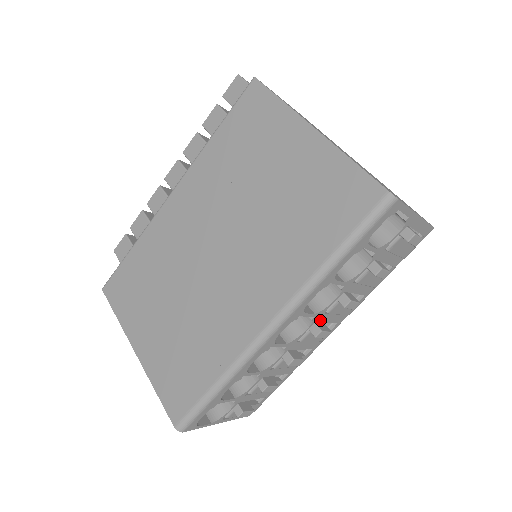
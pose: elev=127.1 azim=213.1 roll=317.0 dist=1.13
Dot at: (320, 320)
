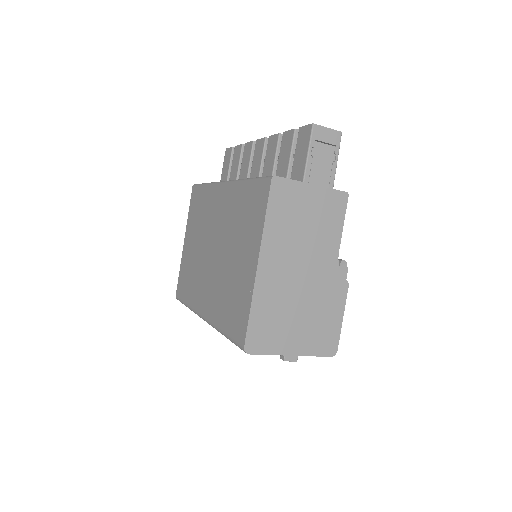
Dot at: occluded
